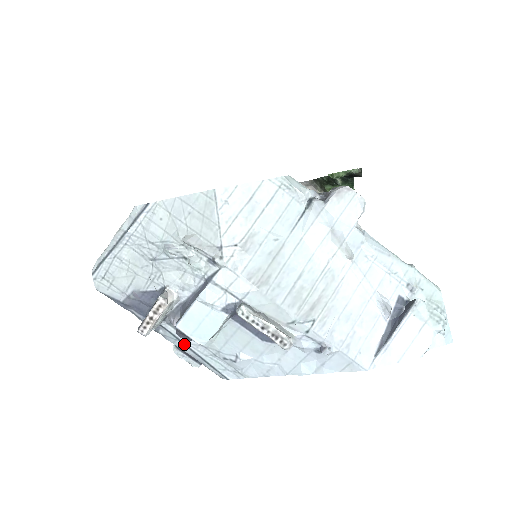
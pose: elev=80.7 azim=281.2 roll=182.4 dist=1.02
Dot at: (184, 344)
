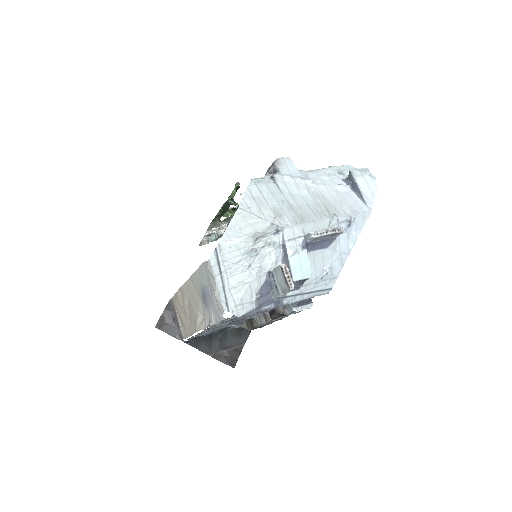
Dot at: (300, 295)
